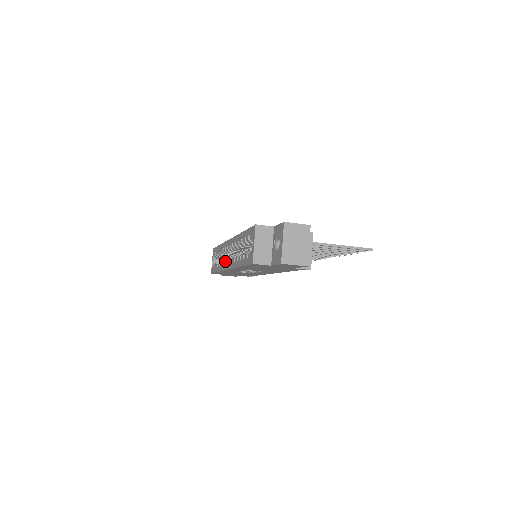
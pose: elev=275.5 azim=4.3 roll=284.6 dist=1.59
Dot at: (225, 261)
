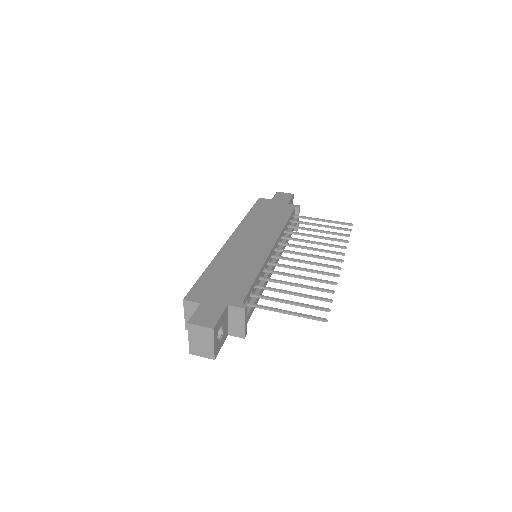
Dot at: occluded
